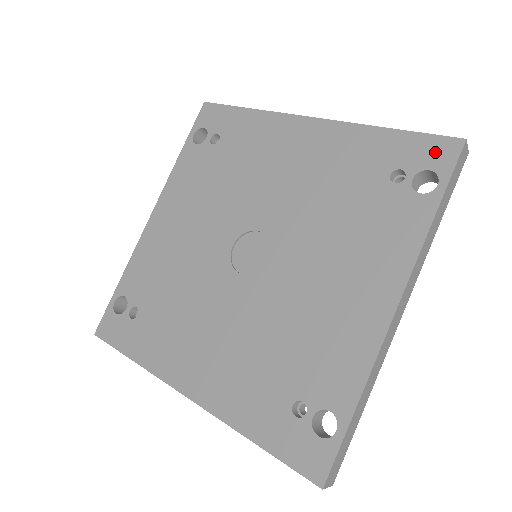
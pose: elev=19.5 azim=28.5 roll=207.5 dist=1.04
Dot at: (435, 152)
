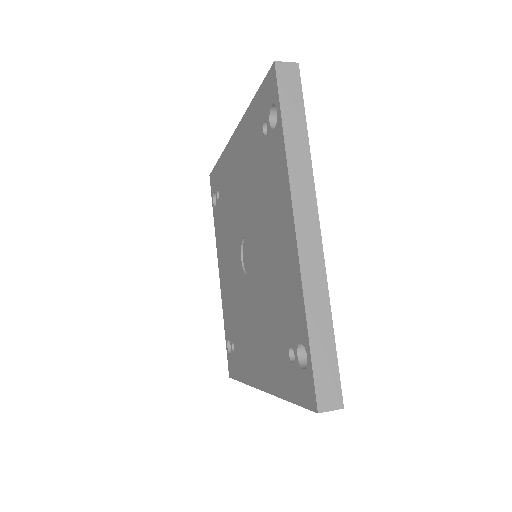
Dot at: (269, 89)
